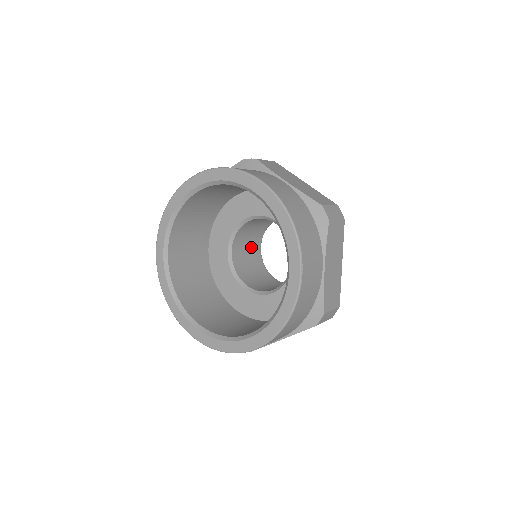
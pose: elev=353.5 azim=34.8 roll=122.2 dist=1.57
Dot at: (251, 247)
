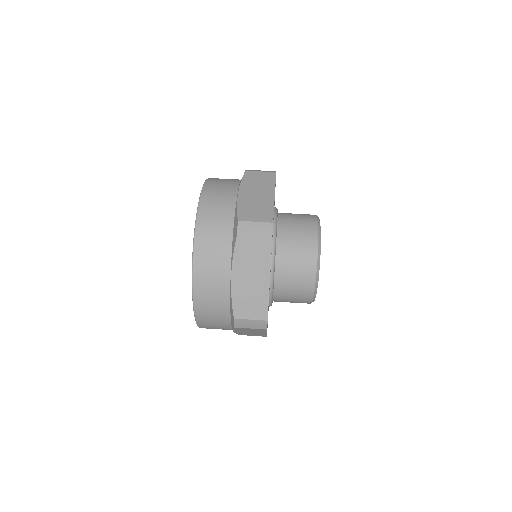
Dot at: occluded
